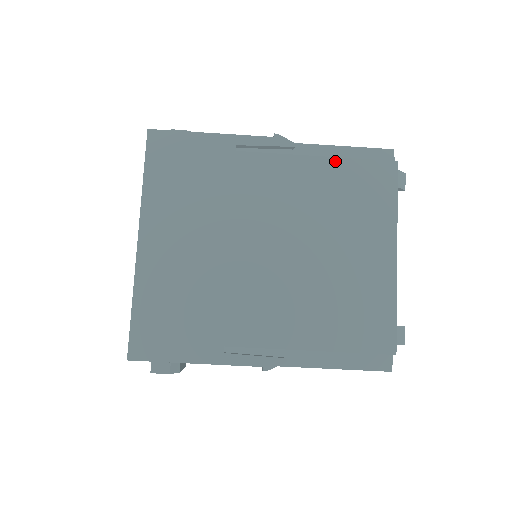
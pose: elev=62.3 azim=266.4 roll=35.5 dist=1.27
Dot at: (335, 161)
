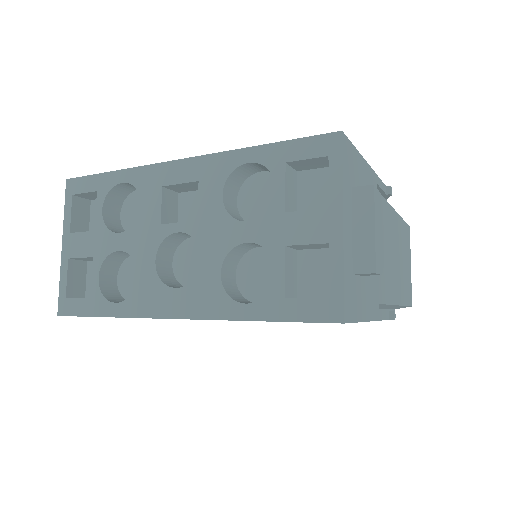
Dot at: occluded
